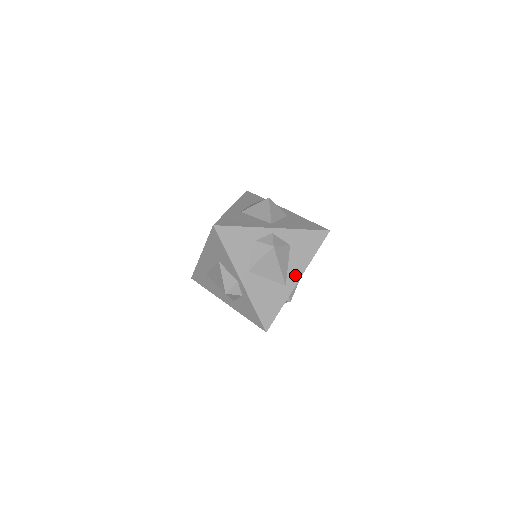
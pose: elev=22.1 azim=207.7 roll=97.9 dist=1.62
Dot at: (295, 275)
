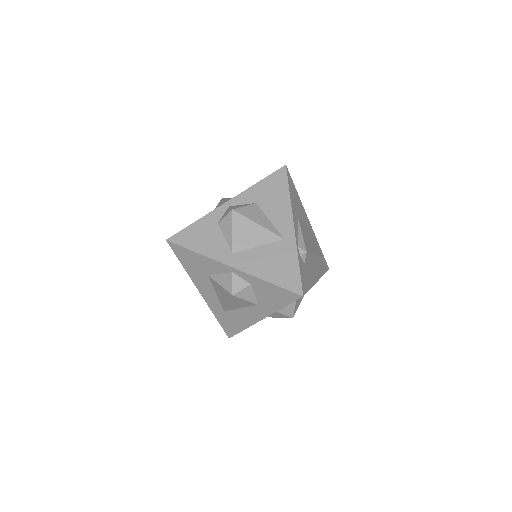
Dot at: (285, 223)
